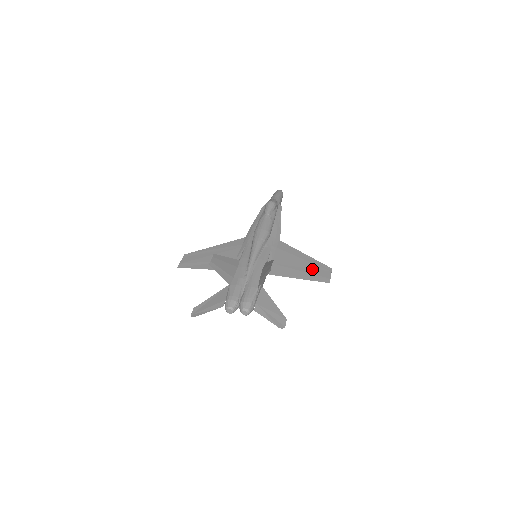
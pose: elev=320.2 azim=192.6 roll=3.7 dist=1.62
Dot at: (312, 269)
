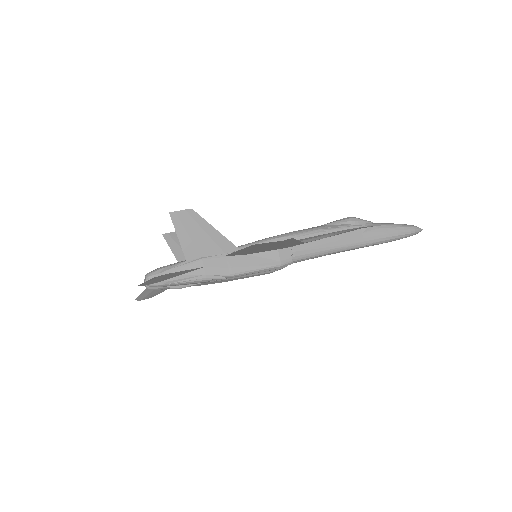
Dot at: occluded
